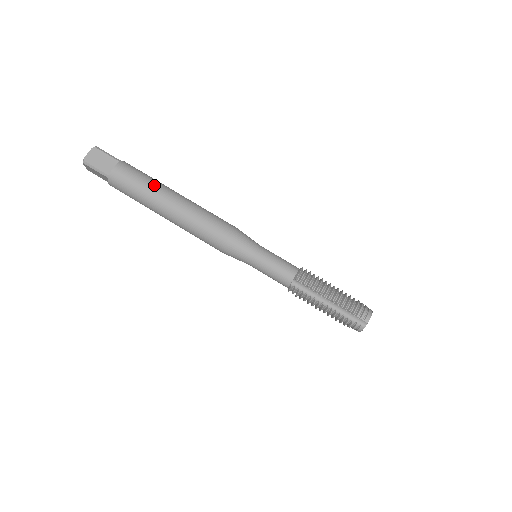
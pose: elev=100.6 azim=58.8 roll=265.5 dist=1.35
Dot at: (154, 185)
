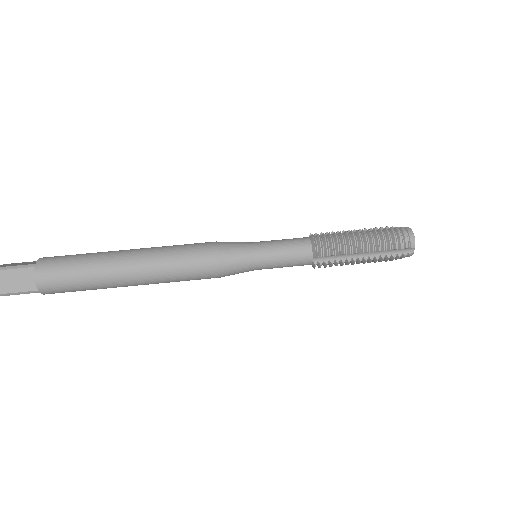
Dot at: (94, 266)
